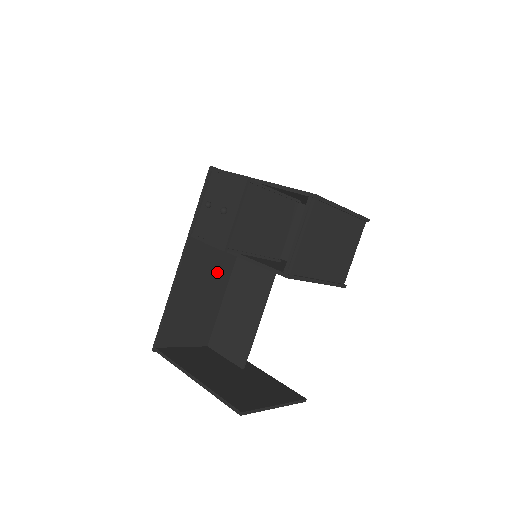
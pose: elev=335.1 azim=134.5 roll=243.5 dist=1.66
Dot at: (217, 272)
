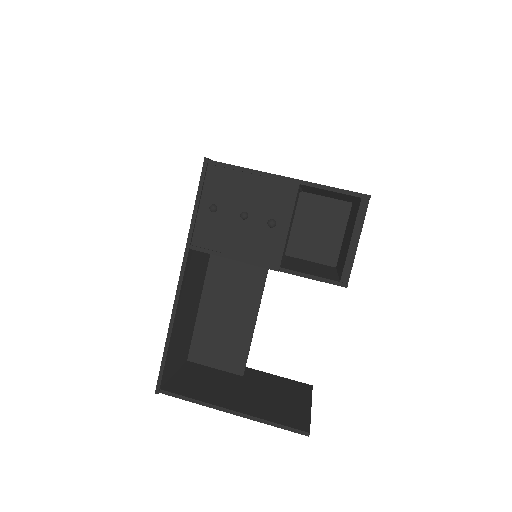
Dot at: (199, 278)
